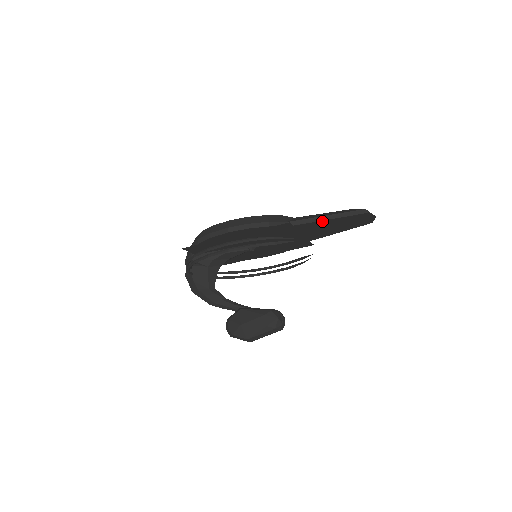
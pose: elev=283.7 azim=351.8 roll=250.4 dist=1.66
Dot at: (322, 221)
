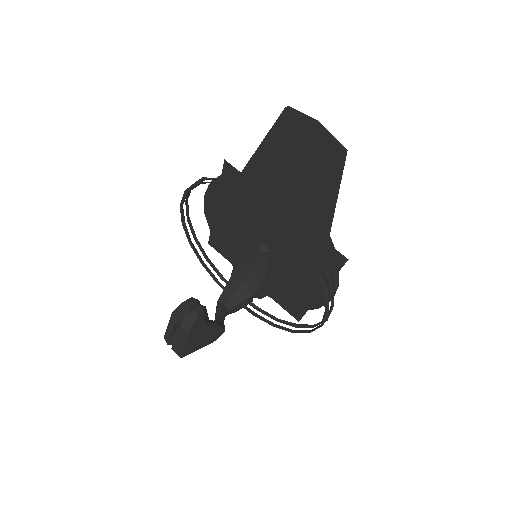
Dot at: (259, 153)
